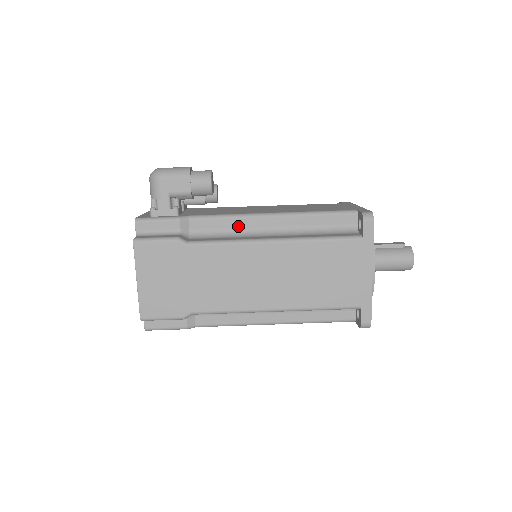
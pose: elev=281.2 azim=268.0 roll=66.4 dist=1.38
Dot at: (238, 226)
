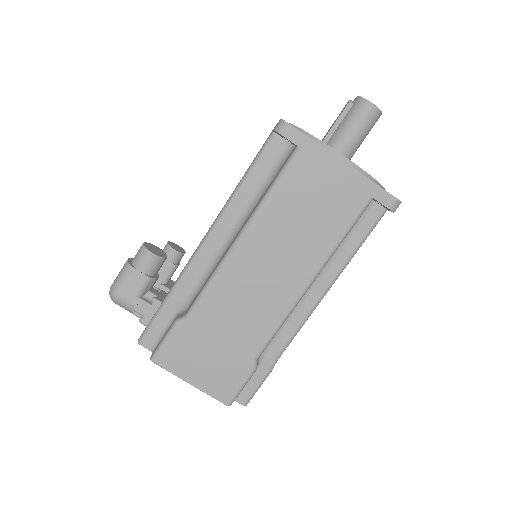
Dot at: (207, 258)
